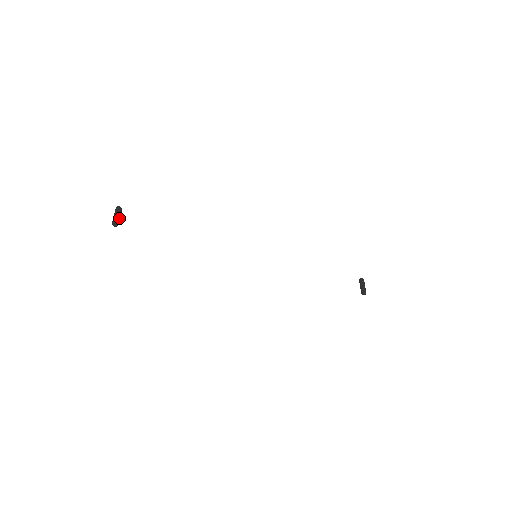
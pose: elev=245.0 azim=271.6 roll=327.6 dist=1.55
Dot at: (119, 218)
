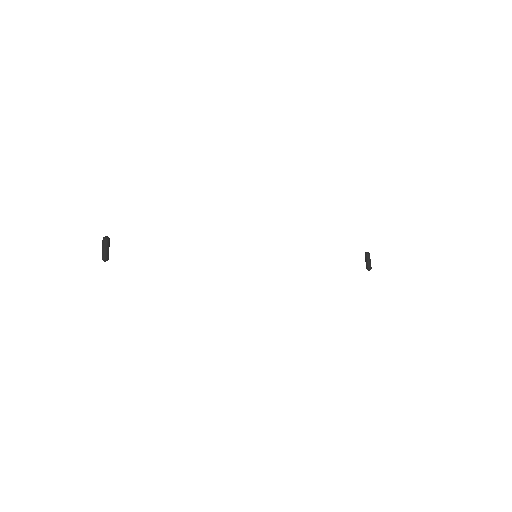
Dot at: (108, 251)
